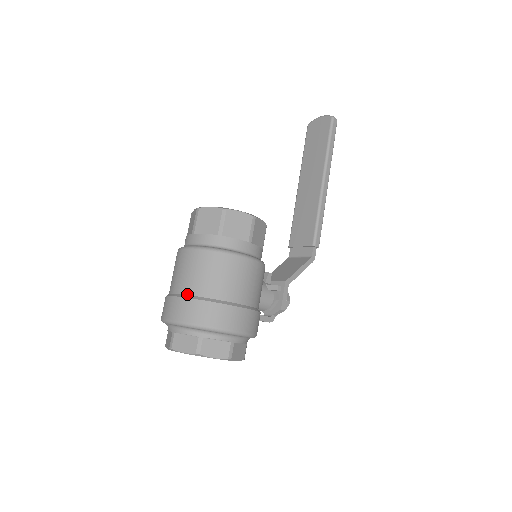
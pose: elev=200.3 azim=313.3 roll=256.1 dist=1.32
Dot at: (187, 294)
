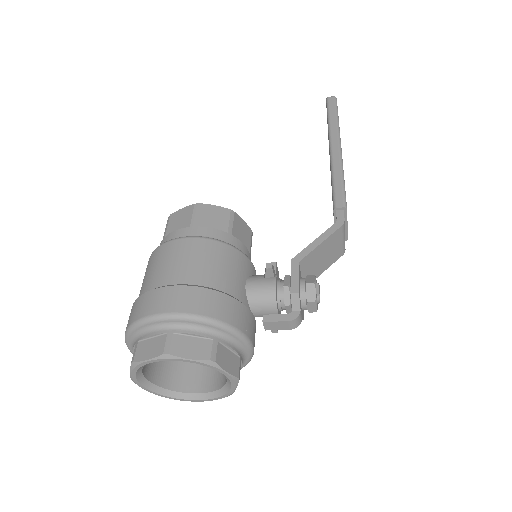
Dot at: occluded
